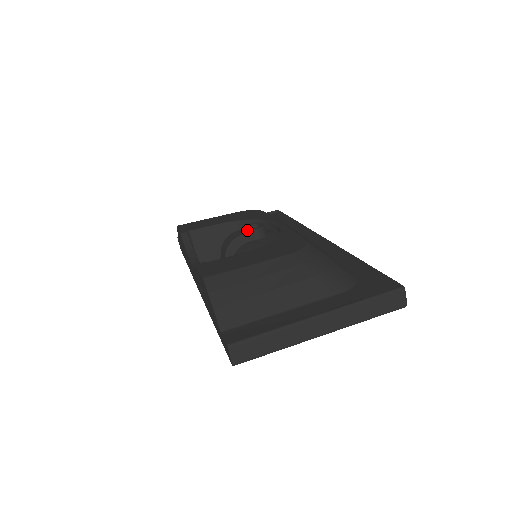
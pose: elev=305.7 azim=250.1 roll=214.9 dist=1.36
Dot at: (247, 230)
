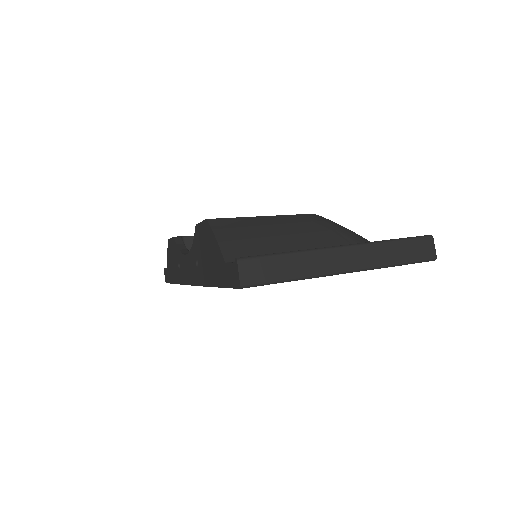
Dot at: occluded
